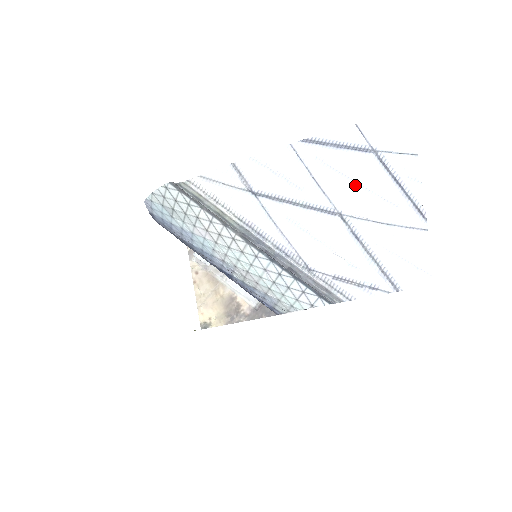
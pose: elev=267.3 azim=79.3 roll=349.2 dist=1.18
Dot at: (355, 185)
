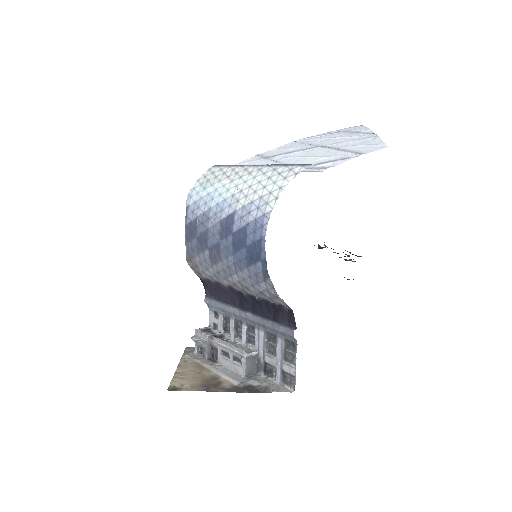
Dot at: (331, 139)
